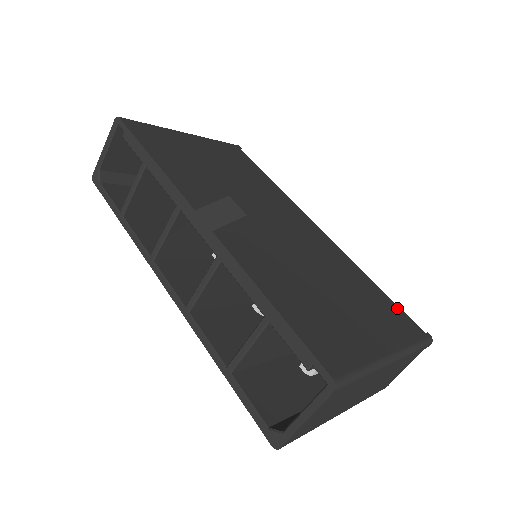
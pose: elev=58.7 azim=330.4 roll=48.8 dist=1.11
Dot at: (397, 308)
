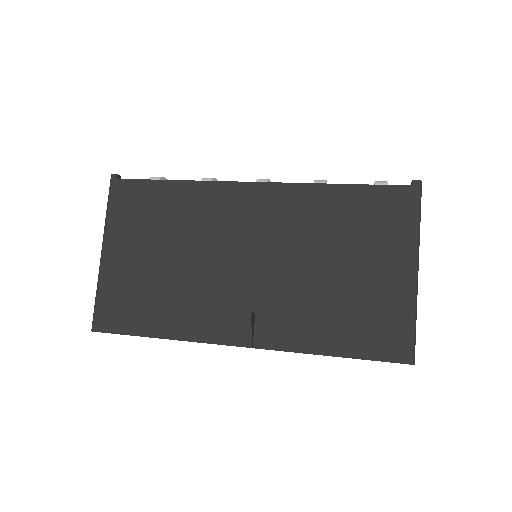
Dot at: (376, 190)
